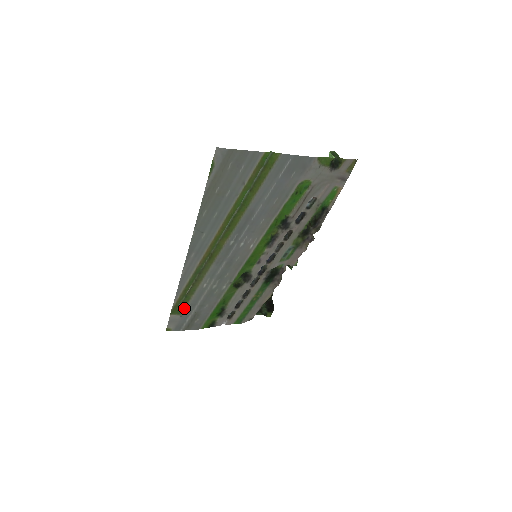
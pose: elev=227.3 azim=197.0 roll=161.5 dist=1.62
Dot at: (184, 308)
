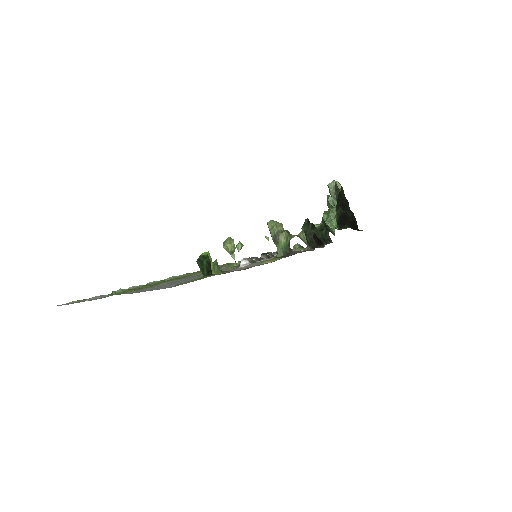
Dot at: occluded
